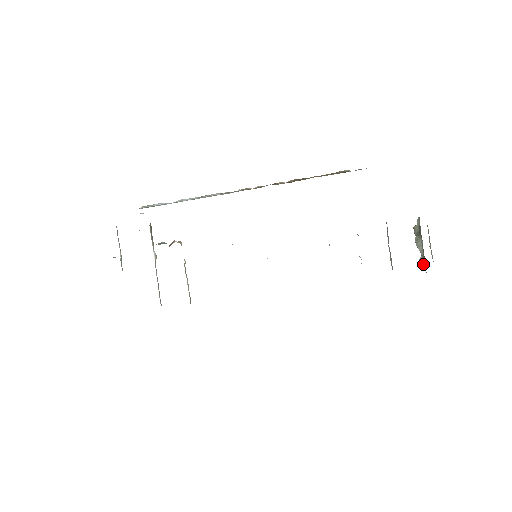
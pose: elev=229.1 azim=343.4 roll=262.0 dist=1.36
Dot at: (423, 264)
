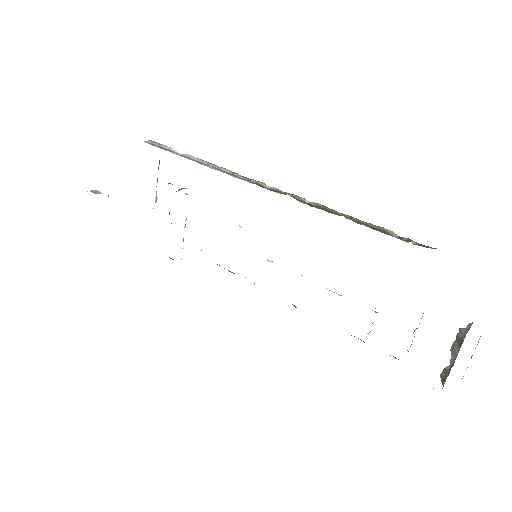
Dot at: (445, 377)
